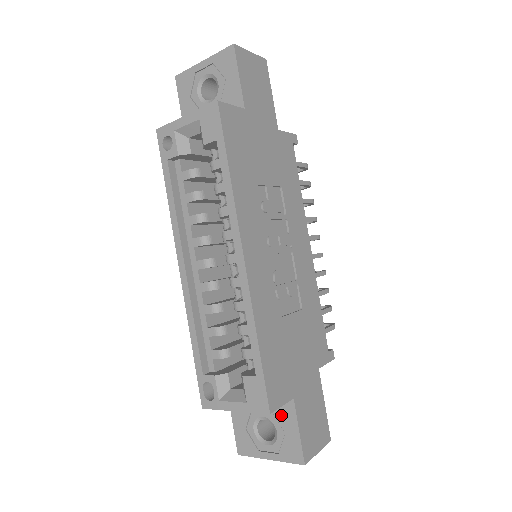
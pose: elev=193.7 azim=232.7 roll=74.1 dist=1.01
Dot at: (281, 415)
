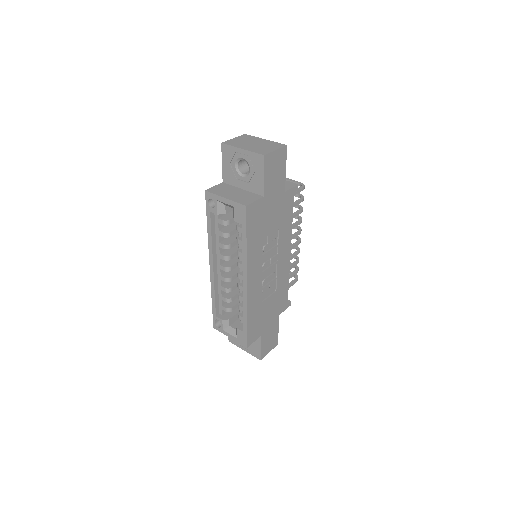
Dot at: occluded
